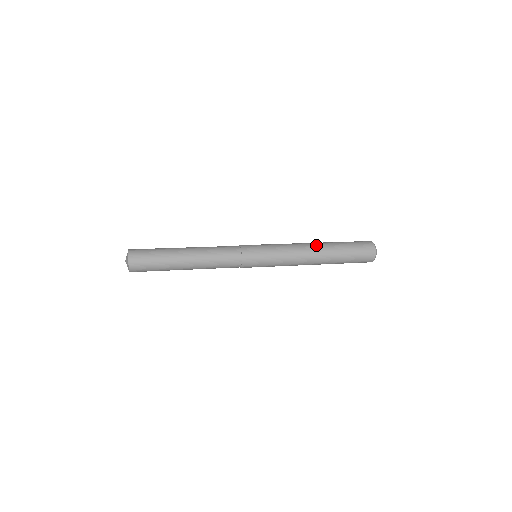
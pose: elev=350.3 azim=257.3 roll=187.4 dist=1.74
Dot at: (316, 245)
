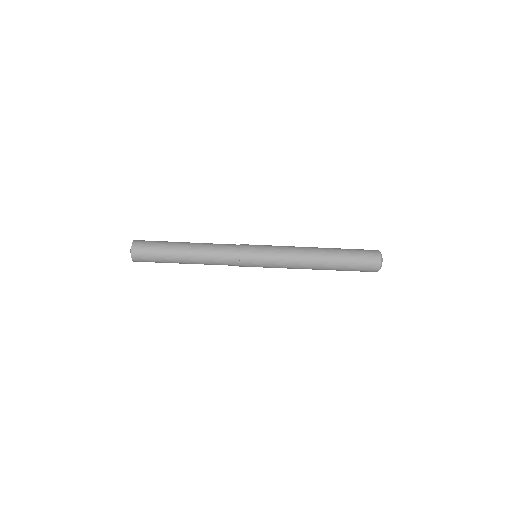
Dot at: (316, 247)
